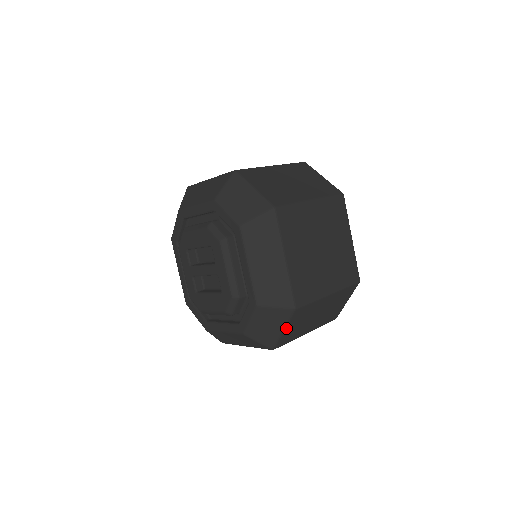
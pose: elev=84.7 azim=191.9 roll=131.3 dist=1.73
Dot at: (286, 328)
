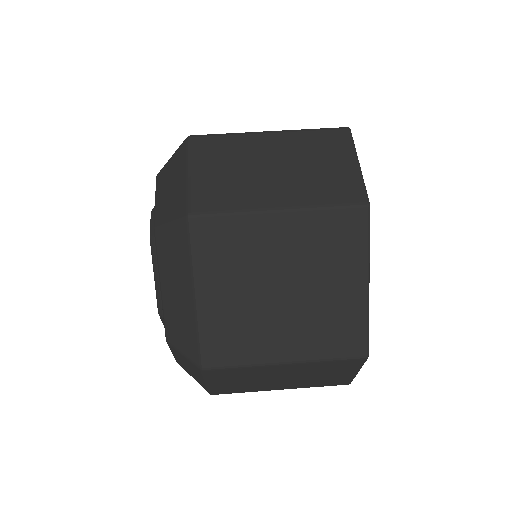
Dot at: (209, 382)
